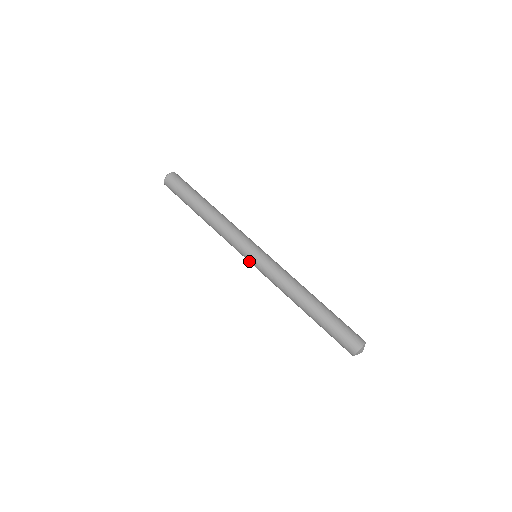
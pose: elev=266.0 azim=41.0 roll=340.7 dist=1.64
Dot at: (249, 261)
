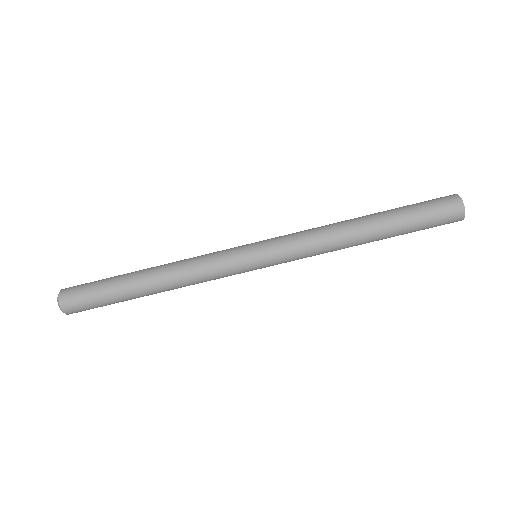
Dot at: occluded
